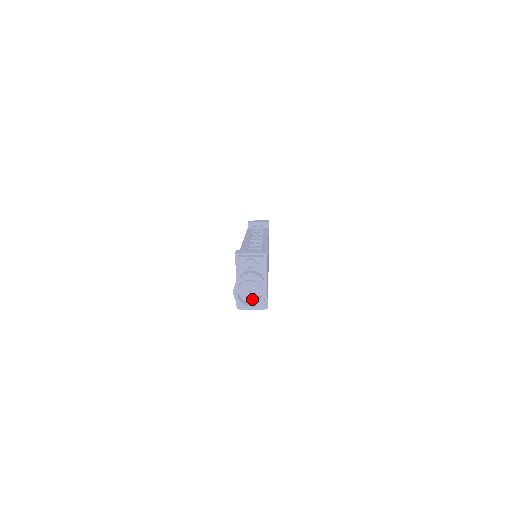
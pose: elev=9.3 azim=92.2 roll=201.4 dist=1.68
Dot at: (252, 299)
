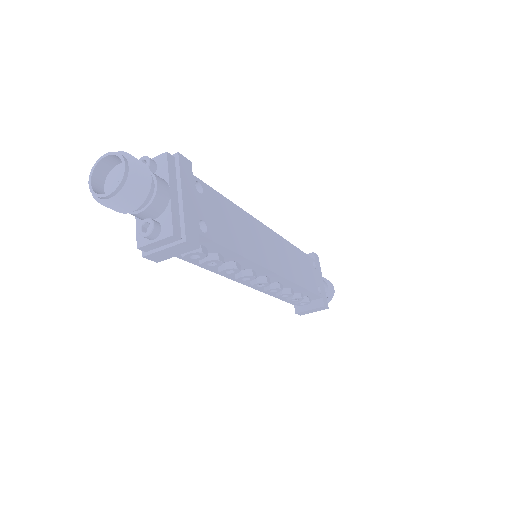
Dot at: occluded
